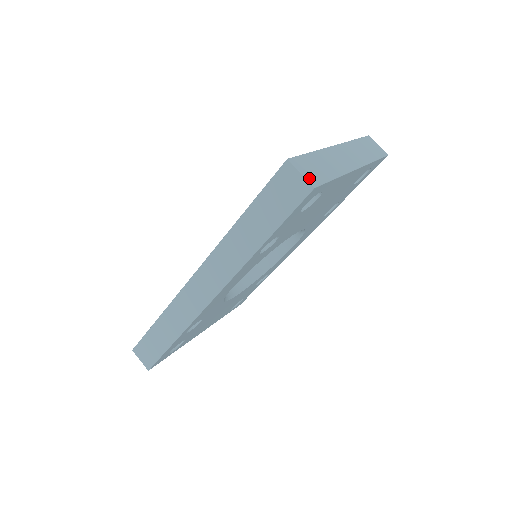
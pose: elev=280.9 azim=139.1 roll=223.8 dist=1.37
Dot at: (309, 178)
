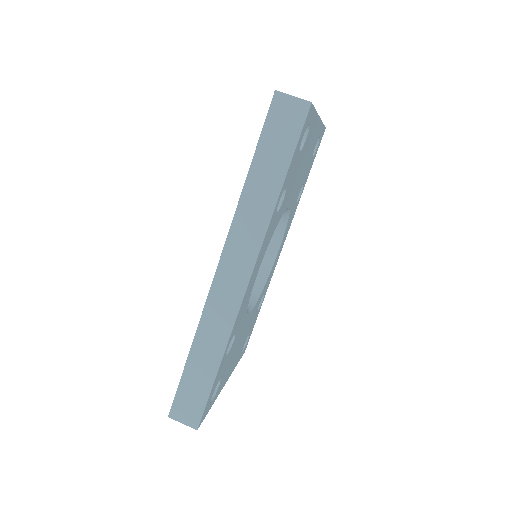
Dot at: (301, 99)
